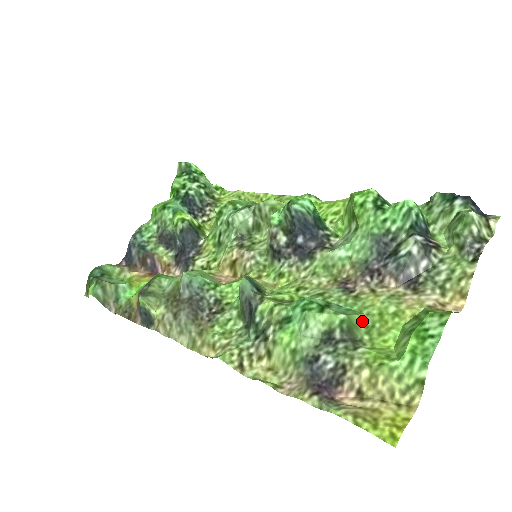
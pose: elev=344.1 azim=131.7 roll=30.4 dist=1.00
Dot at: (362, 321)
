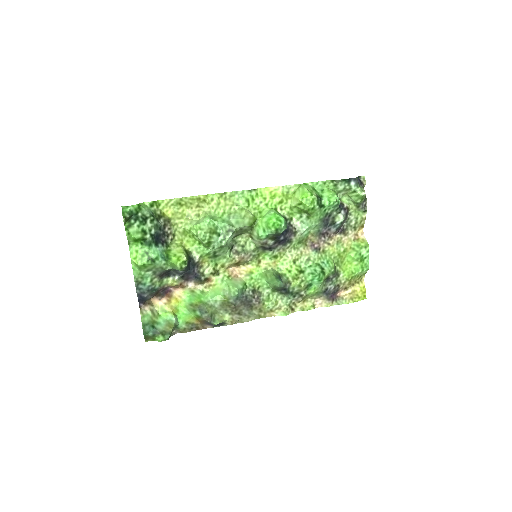
Dot at: (334, 263)
